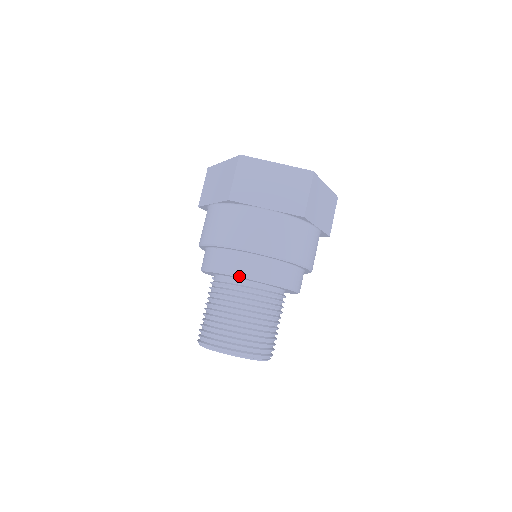
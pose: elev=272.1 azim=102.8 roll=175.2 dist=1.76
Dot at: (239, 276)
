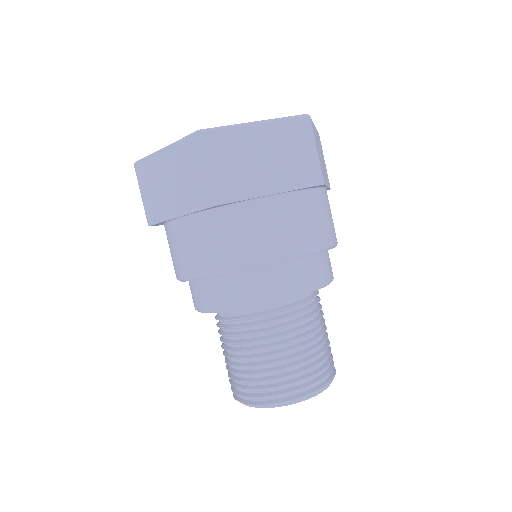
Dot at: (273, 302)
